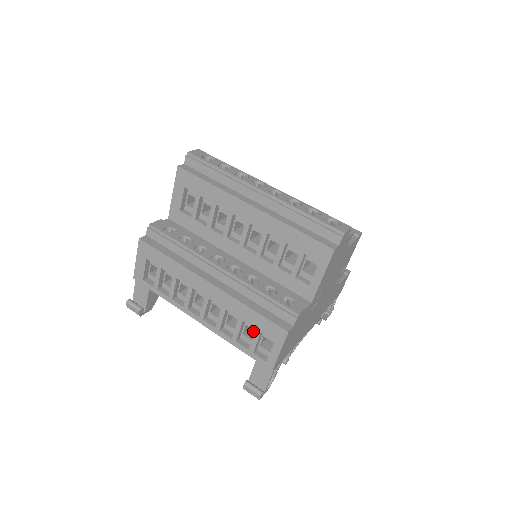
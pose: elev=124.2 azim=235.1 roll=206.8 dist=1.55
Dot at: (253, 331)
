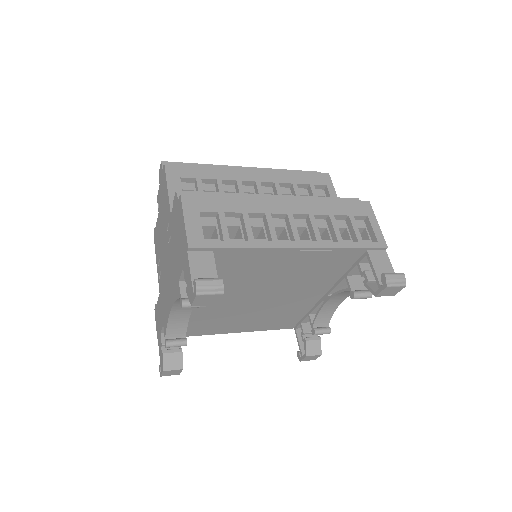
Dot at: occluded
